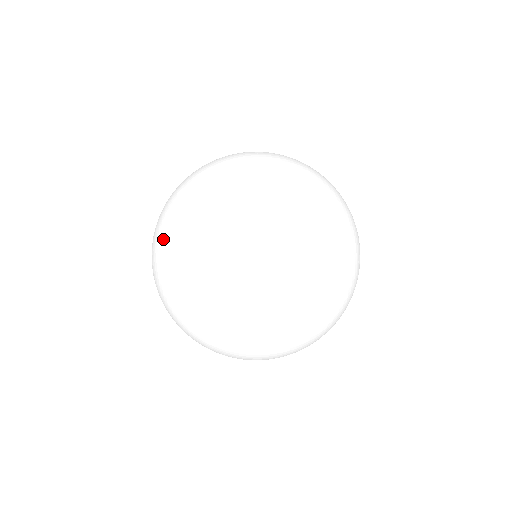
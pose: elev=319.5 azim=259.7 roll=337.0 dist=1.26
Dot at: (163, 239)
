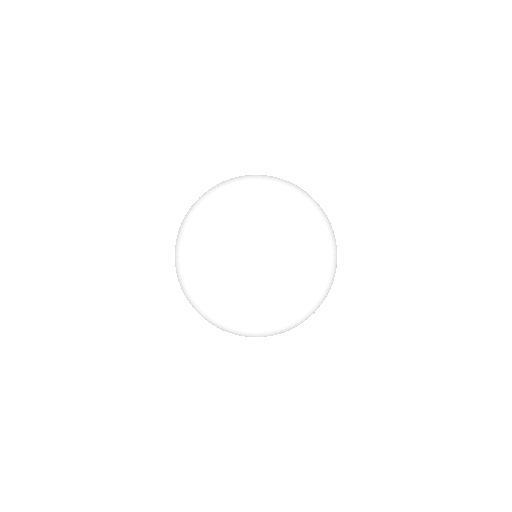
Dot at: (176, 248)
